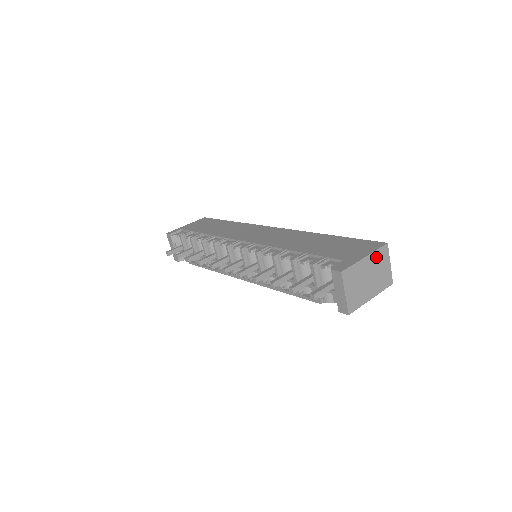
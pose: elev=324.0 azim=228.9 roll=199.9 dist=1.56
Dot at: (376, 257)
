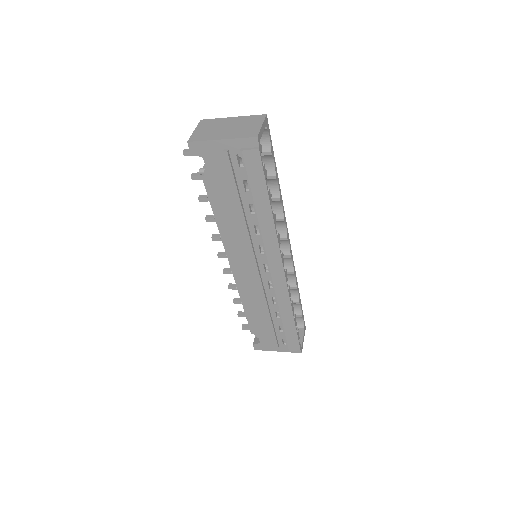
Dot at: (246, 119)
